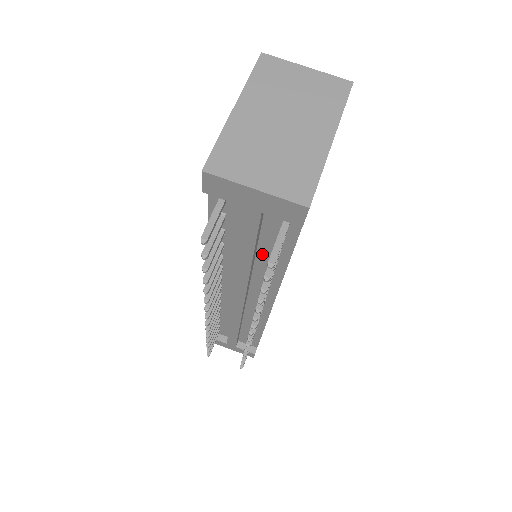
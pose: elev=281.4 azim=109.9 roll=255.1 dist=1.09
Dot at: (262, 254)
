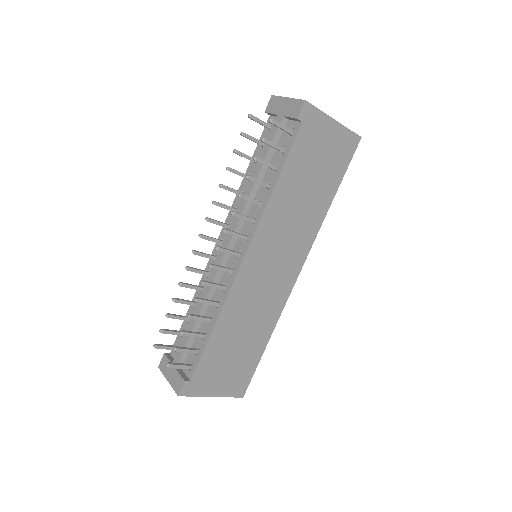
Dot at: (266, 178)
